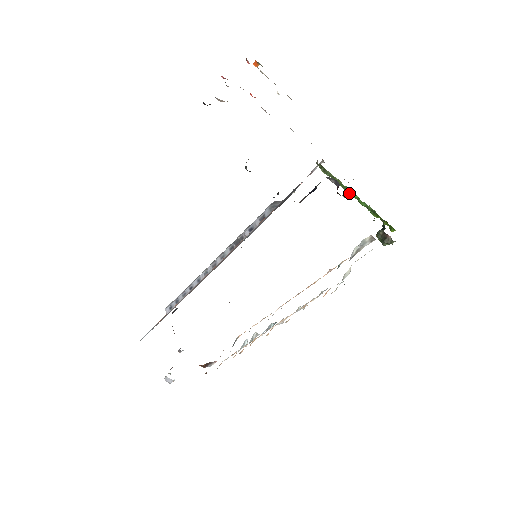
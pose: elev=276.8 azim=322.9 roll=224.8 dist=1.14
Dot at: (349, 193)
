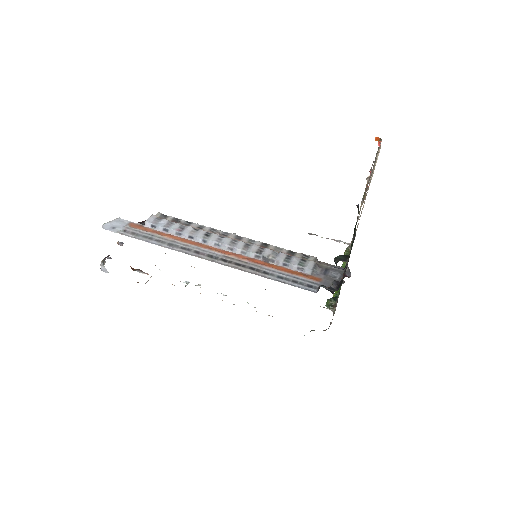
Dot at: occluded
